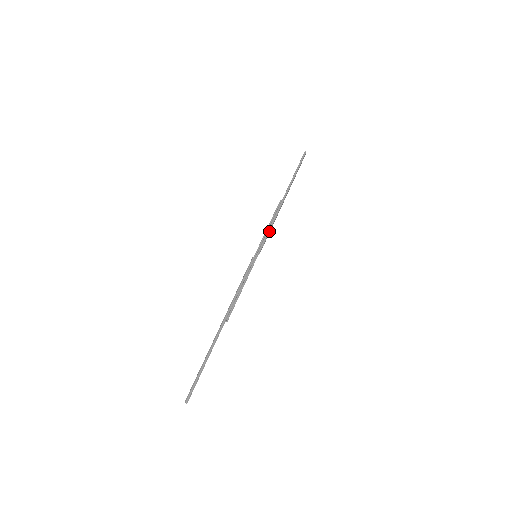
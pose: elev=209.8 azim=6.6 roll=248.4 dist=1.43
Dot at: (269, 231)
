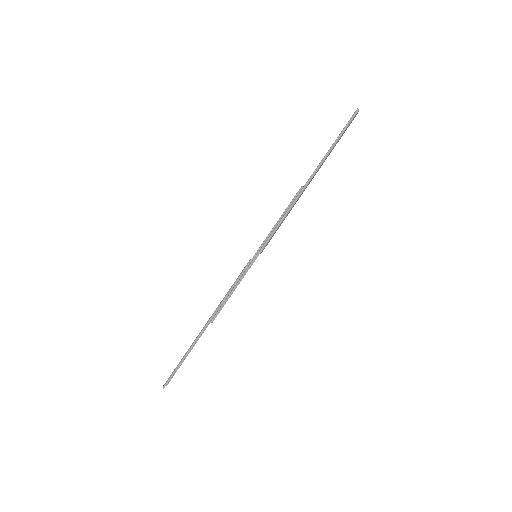
Dot at: (277, 228)
